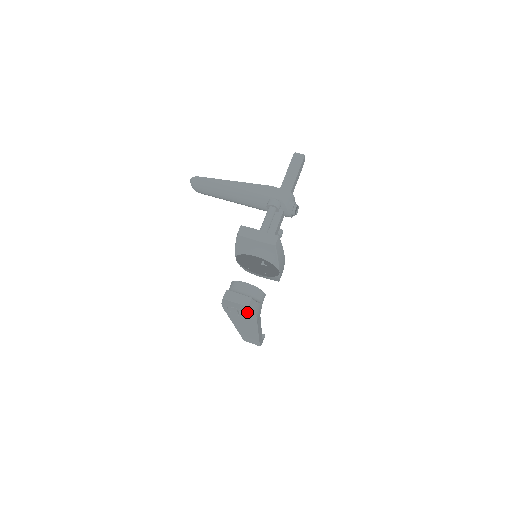
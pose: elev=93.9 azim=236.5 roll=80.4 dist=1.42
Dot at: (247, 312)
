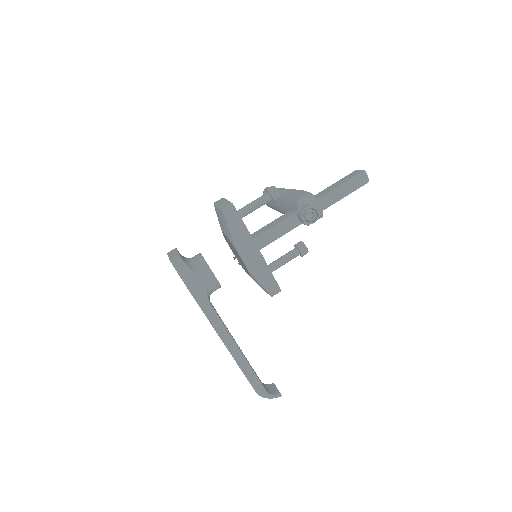
Dot at: occluded
